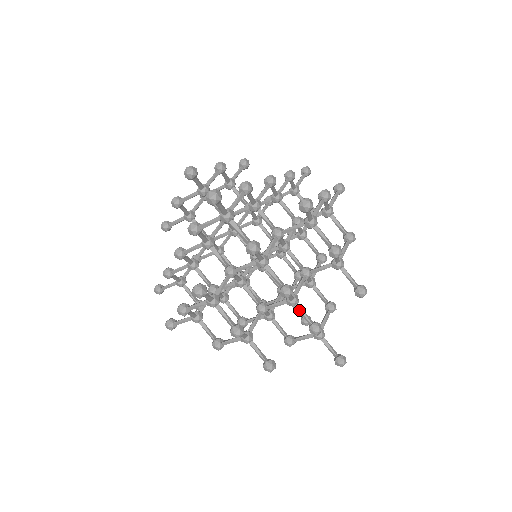
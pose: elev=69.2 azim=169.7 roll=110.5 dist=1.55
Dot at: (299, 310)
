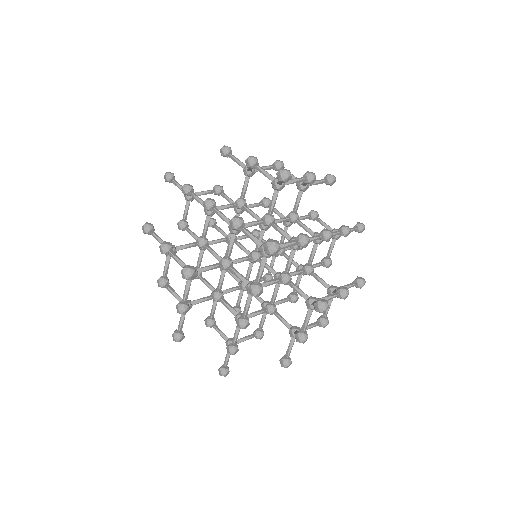
Dot at: (237, 329)
